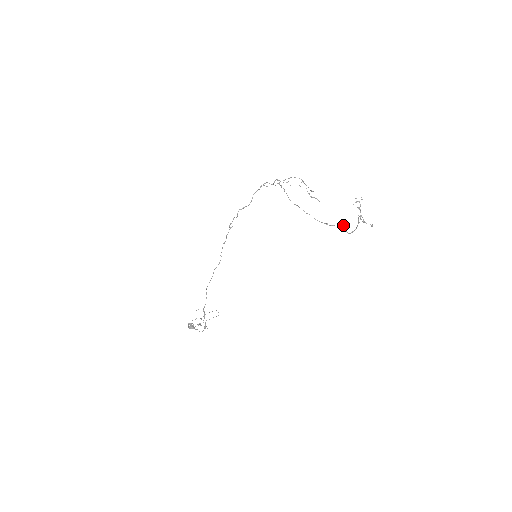
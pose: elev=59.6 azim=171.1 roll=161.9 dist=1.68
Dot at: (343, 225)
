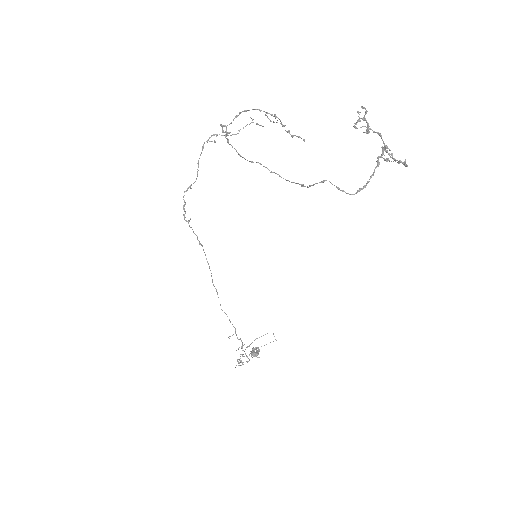
Dot at: occluded
